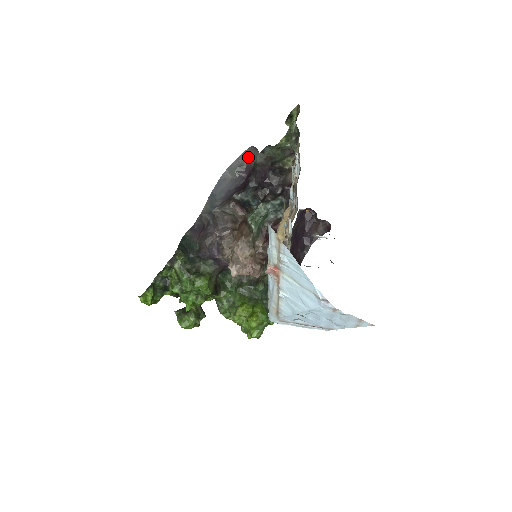
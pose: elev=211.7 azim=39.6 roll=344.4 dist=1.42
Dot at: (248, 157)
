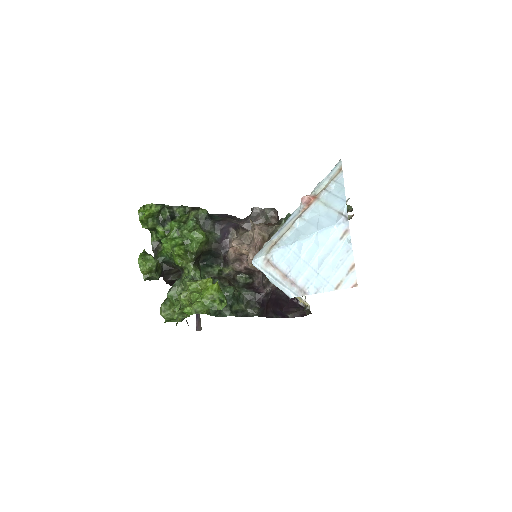
Dot at: occluded
